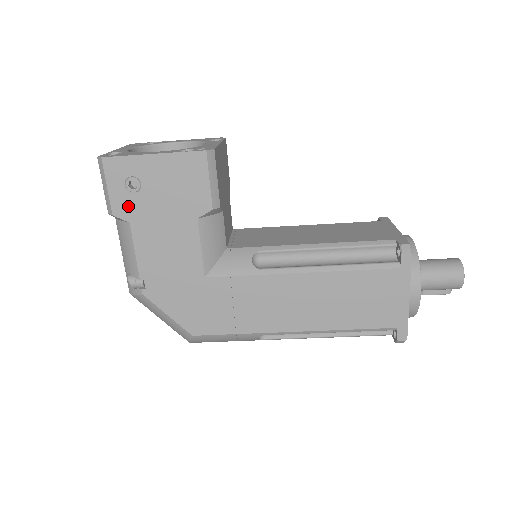
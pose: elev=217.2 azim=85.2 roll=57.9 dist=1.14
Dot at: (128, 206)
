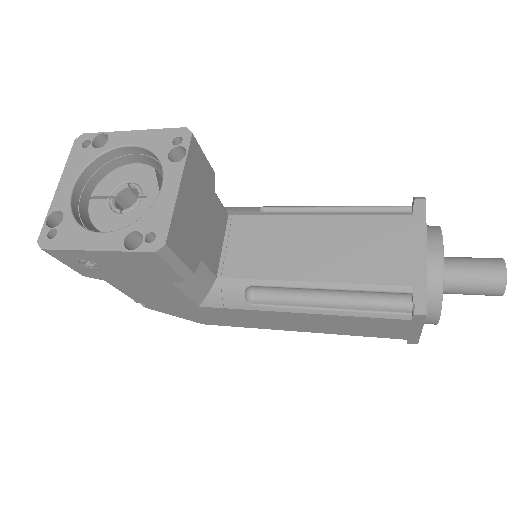
Dot at: (95, 273)
